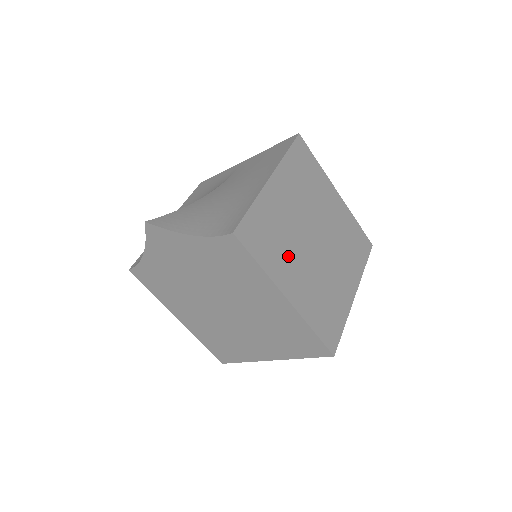
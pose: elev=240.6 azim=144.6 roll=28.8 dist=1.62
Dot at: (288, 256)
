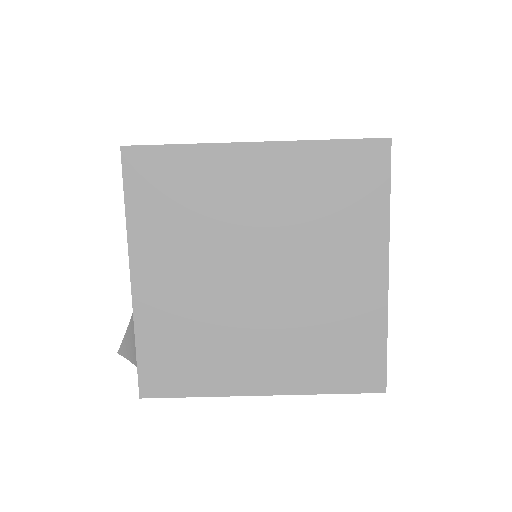
Dot at: (228, 345)
